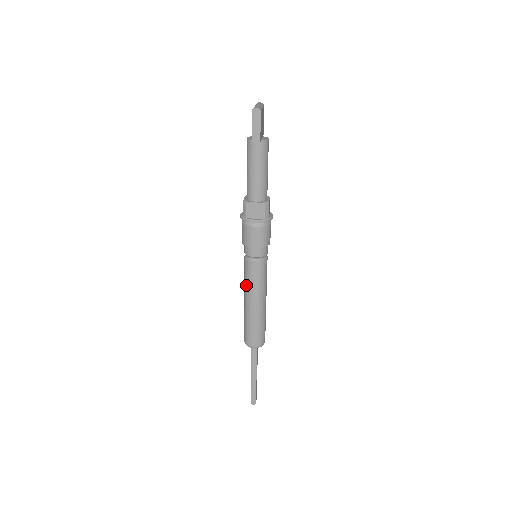
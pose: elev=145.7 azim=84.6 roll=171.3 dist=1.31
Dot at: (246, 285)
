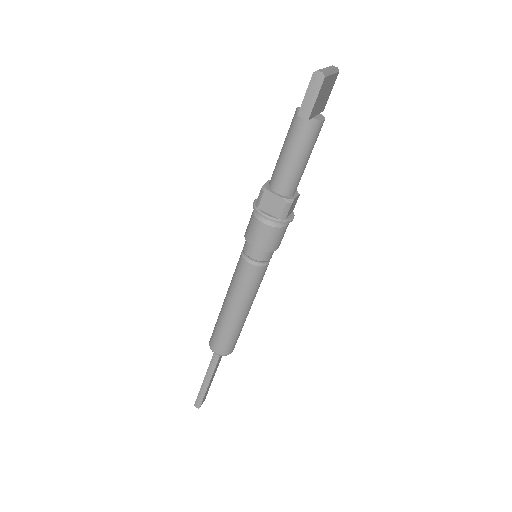
Dot at: (231, 284)
